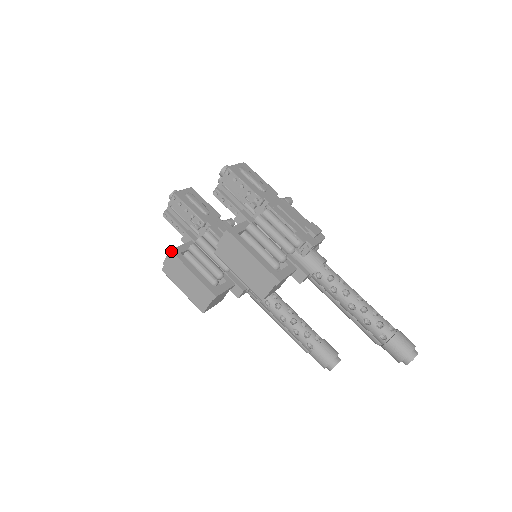
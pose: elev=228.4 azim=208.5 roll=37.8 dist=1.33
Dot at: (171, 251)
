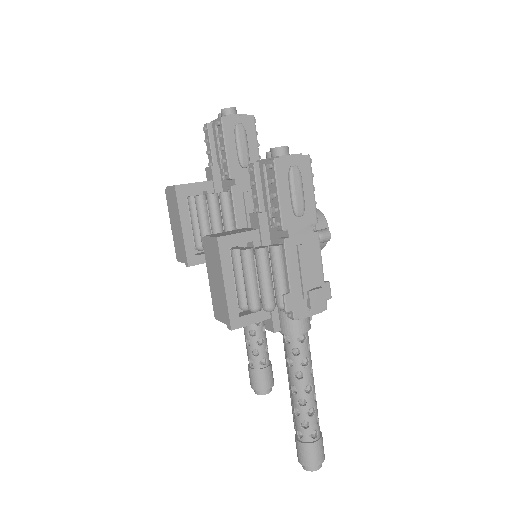
Dot at: (175, 187)
